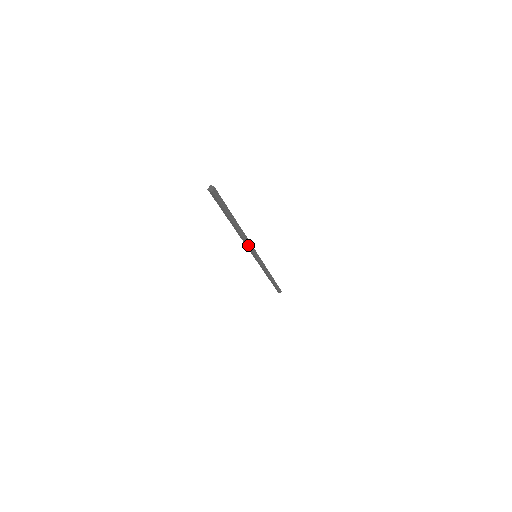
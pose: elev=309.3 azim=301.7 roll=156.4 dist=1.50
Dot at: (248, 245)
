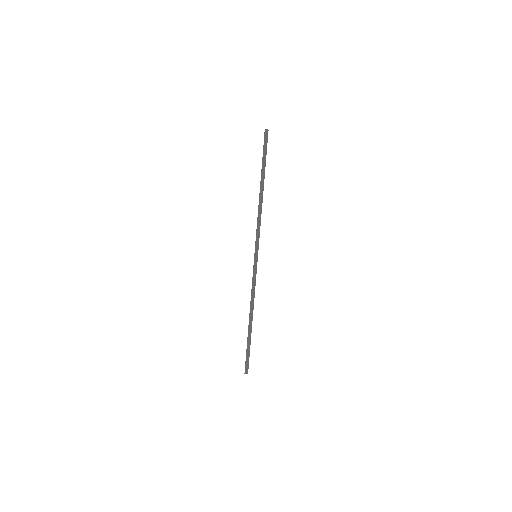
Dot at: (259, 226)
